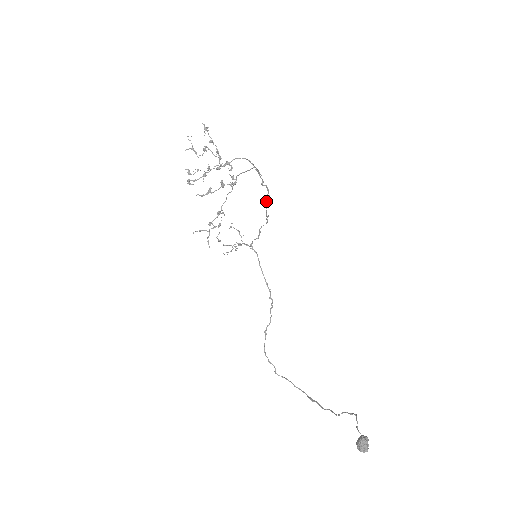
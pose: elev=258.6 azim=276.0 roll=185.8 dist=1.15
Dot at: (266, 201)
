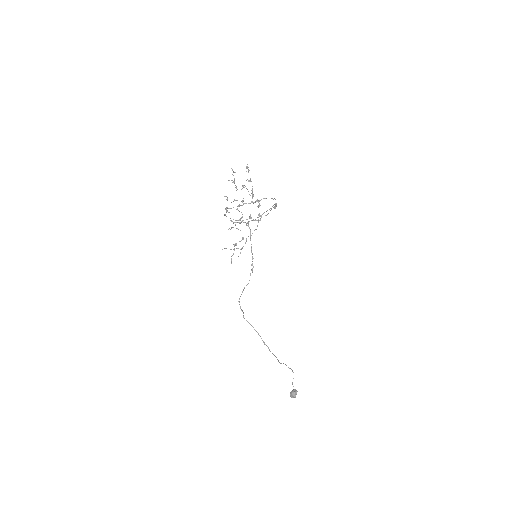
Dot at: occluded
